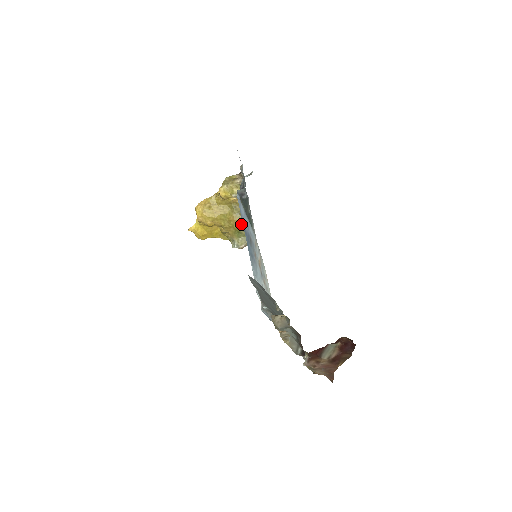
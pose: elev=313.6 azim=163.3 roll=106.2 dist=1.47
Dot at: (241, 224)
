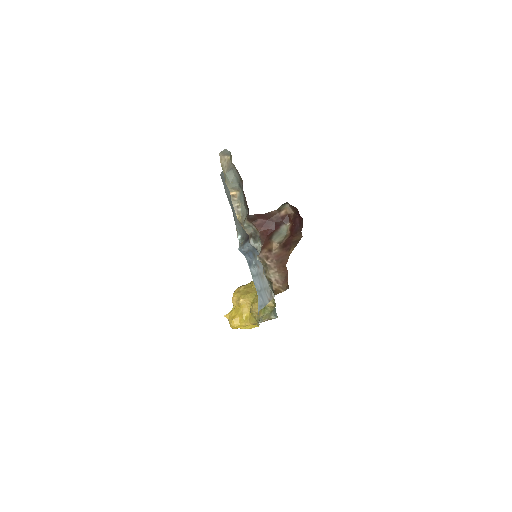
Dot at: occluded
